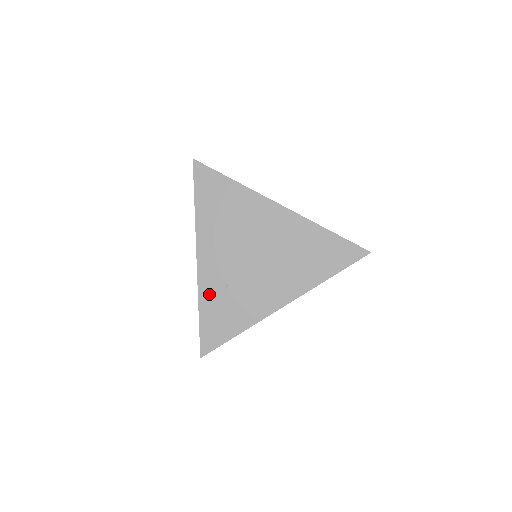
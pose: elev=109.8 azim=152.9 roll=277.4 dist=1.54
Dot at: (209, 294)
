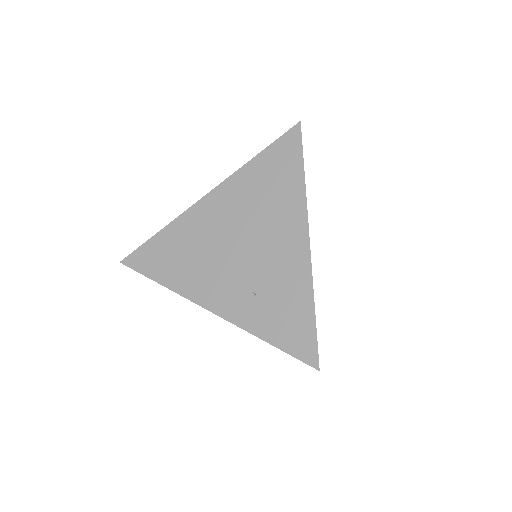
Dot at: (252, 318)
